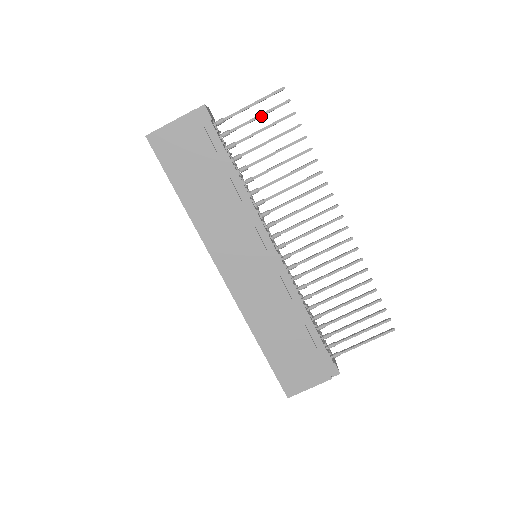
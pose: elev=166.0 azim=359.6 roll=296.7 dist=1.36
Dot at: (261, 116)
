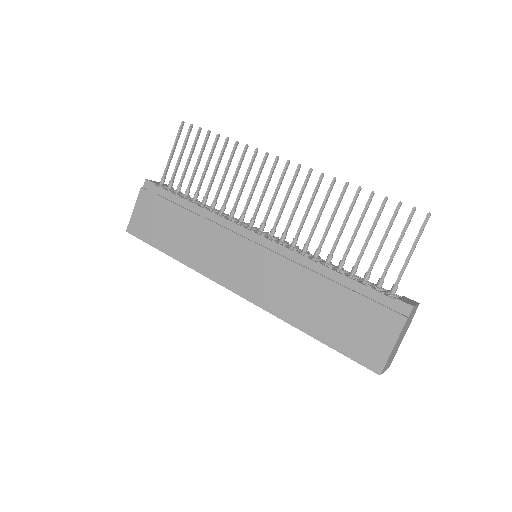
Dot at: (182, 152)
